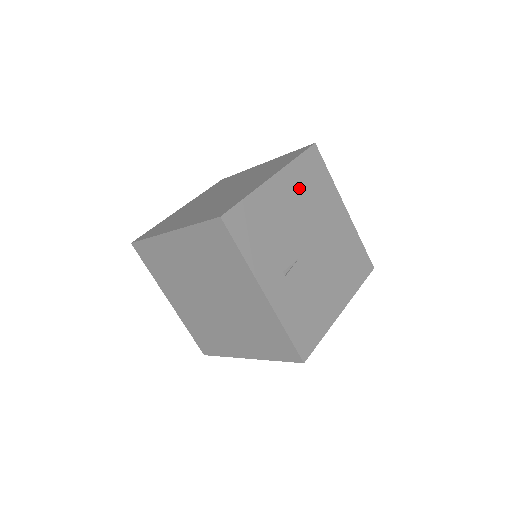
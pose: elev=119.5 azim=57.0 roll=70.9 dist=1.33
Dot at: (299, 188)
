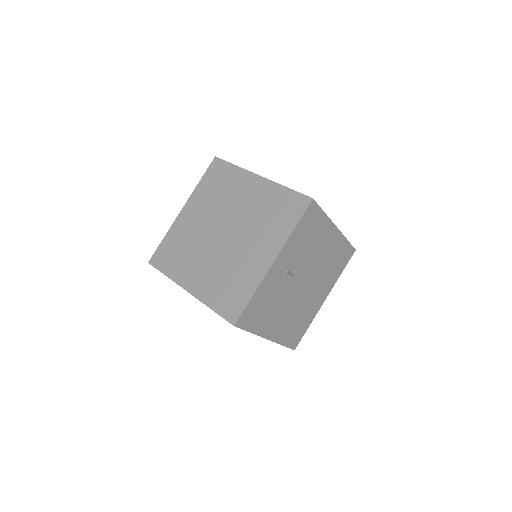
Dot at: (333, 252)
